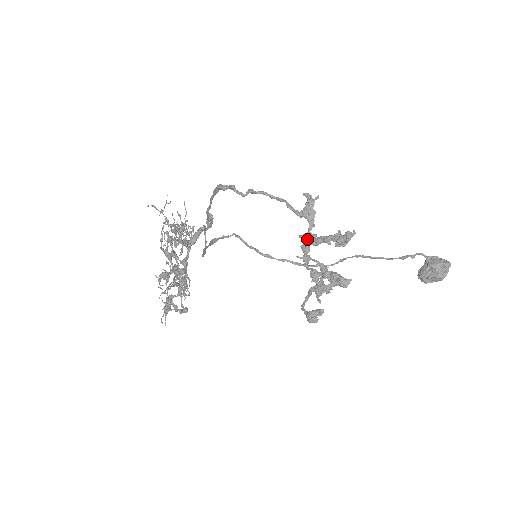
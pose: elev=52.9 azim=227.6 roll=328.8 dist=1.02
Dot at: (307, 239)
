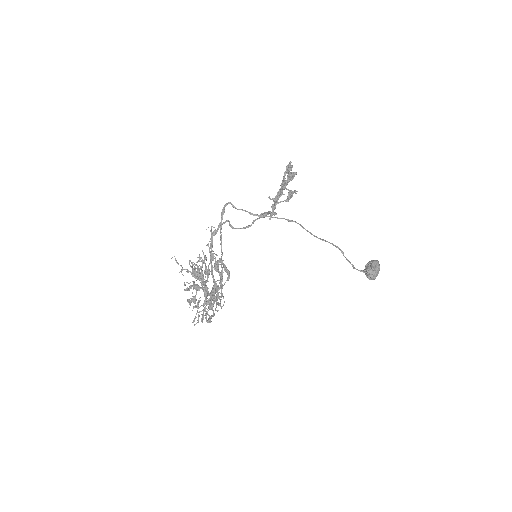
Dot at: (272, 212)
